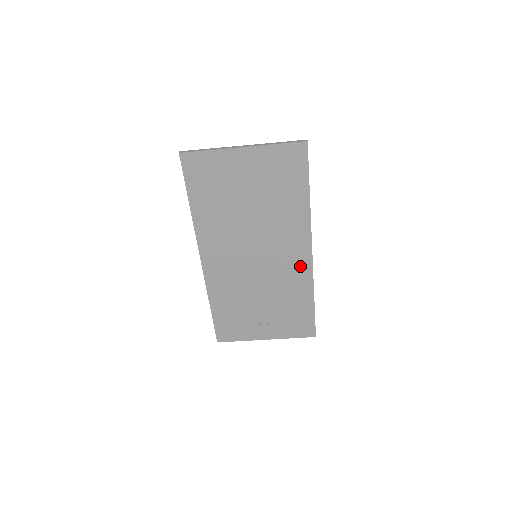
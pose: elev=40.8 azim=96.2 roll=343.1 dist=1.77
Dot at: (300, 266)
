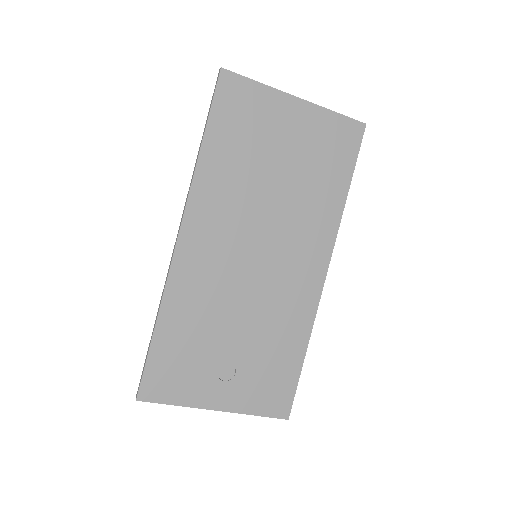
Dot at: (306, 290)
